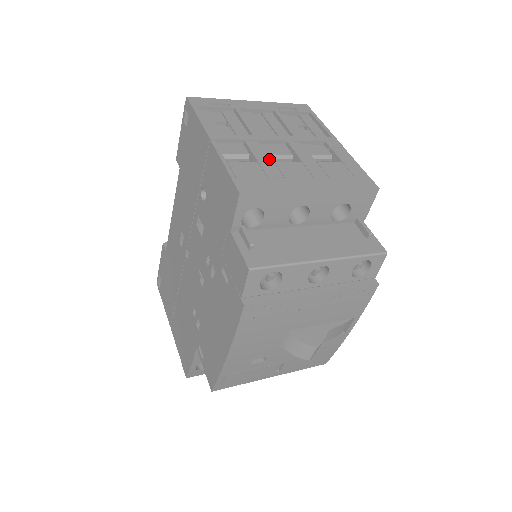
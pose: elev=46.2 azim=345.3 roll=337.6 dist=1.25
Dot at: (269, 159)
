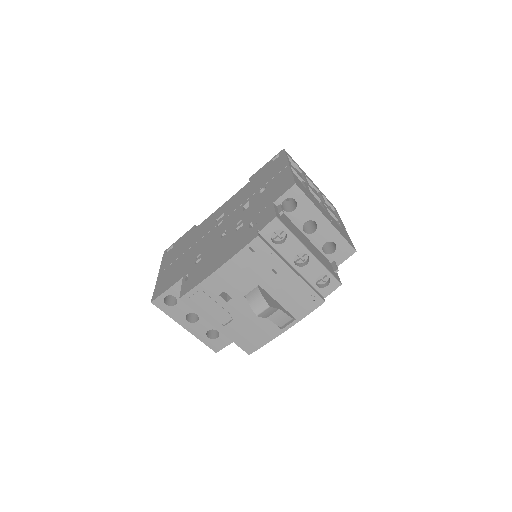
Dot at: (311, 194)
